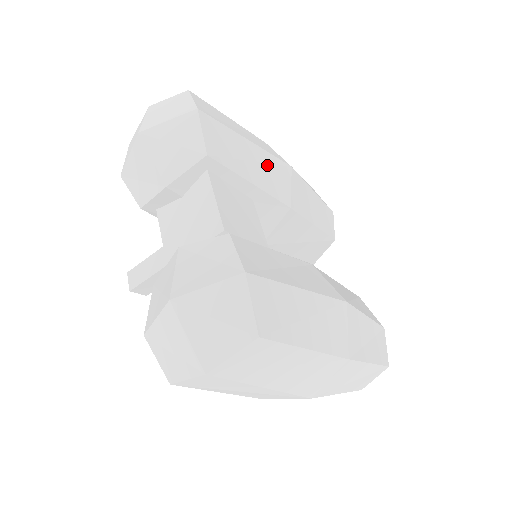
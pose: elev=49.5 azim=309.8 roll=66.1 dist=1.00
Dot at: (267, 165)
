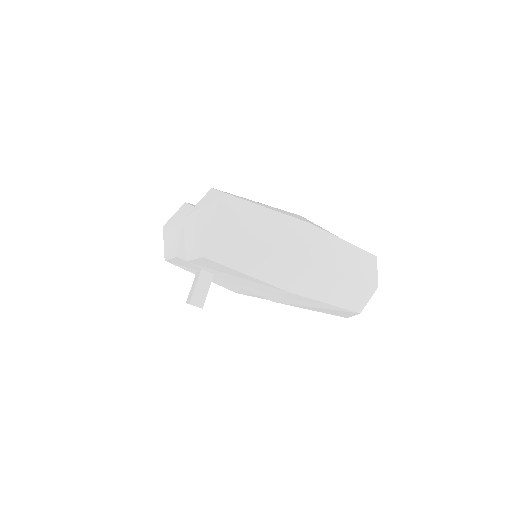
Dot at: occluded
